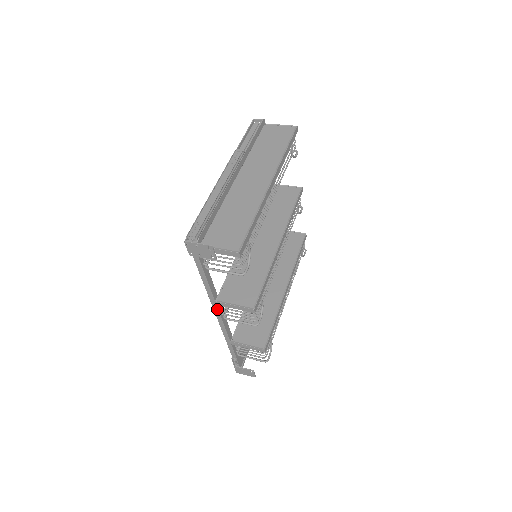
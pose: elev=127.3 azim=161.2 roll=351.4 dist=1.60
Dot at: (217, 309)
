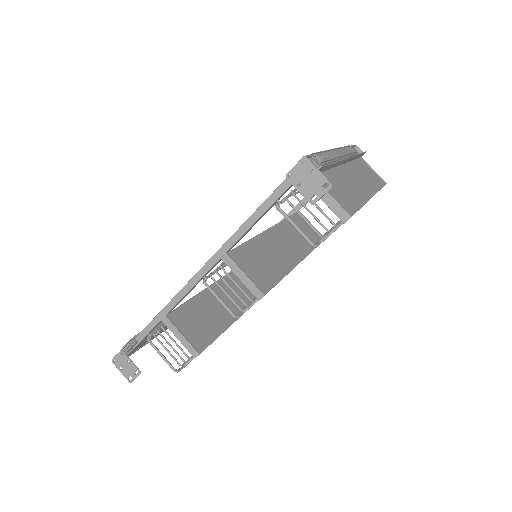
Dot at: (213, 264)
